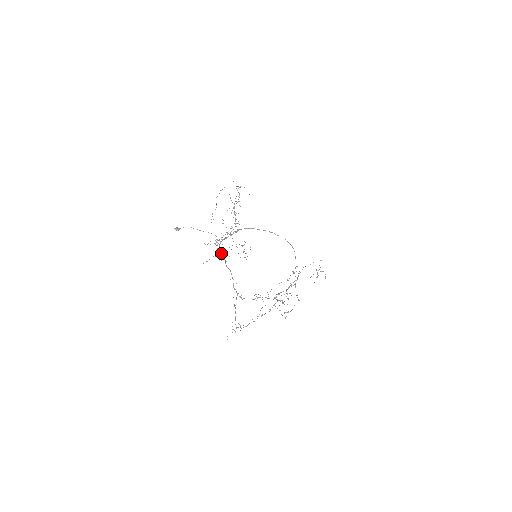
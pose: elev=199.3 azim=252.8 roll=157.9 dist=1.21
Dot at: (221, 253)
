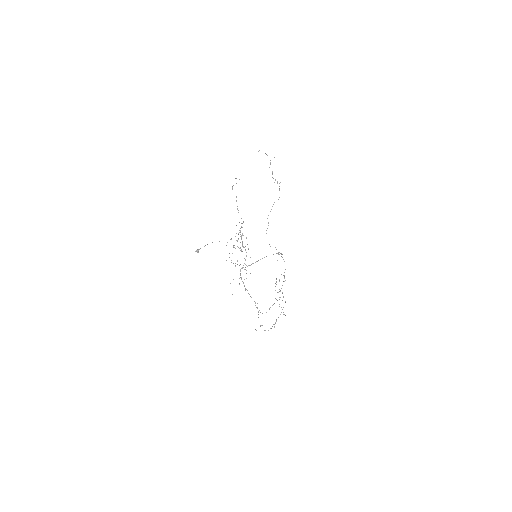
Dot at: (244, 286)
